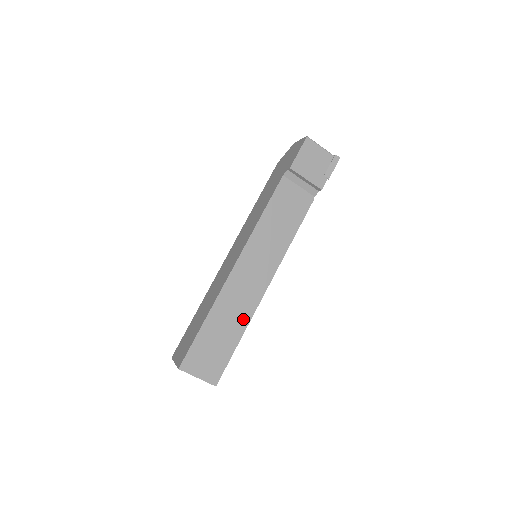
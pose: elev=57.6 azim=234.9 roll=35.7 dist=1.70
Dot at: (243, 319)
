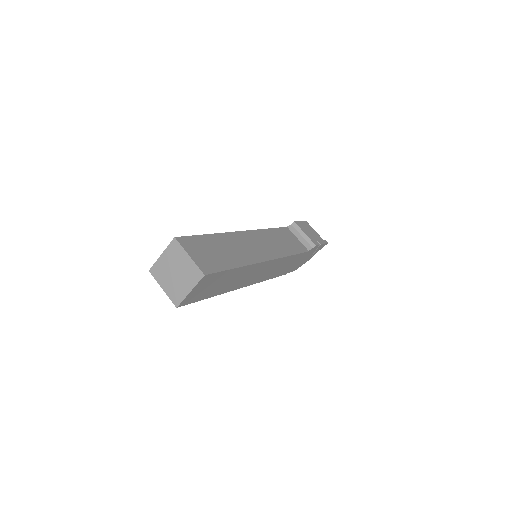
Dot at: (244, 259)
